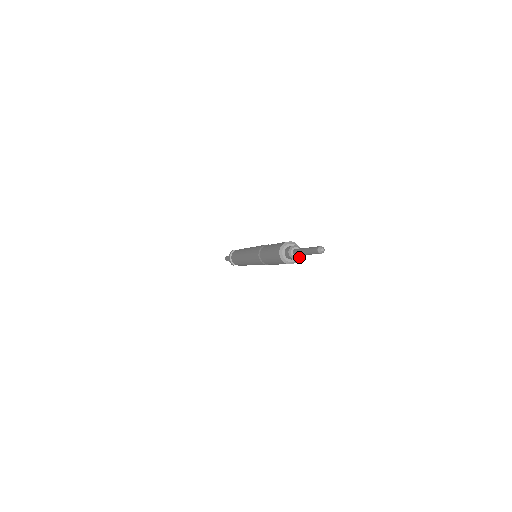
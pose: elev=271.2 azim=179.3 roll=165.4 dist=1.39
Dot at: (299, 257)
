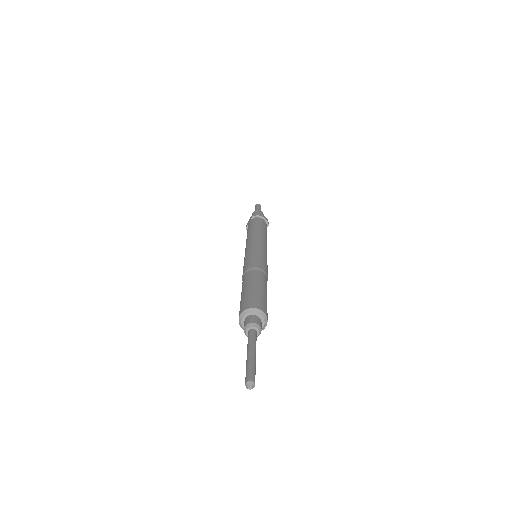
Dot at: (263, 315)
